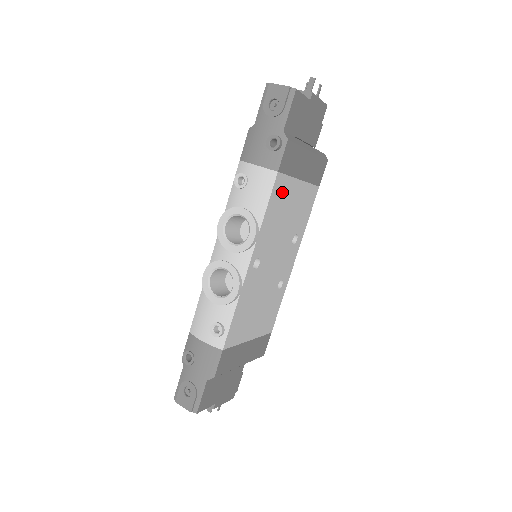
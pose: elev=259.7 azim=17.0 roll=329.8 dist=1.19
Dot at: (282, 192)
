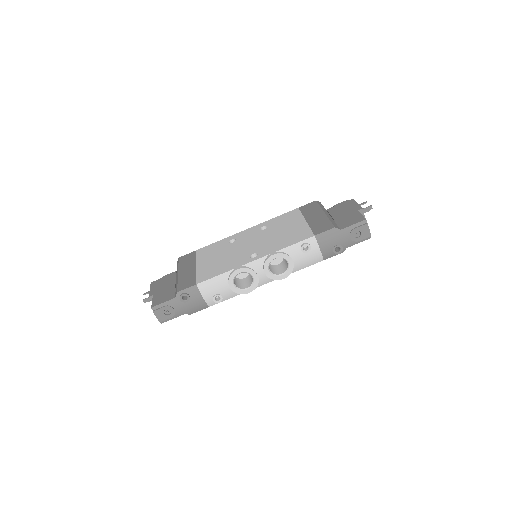
Dot at: occluded
